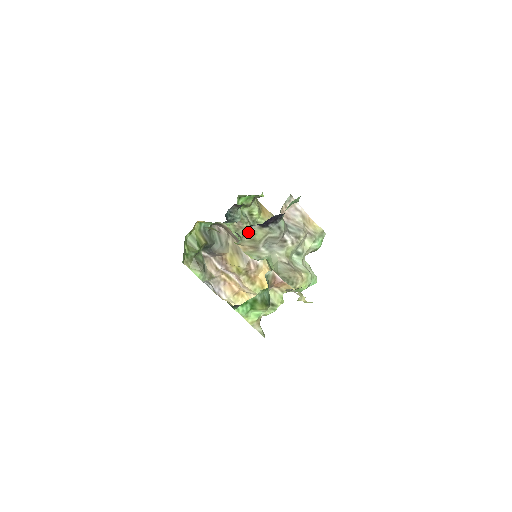
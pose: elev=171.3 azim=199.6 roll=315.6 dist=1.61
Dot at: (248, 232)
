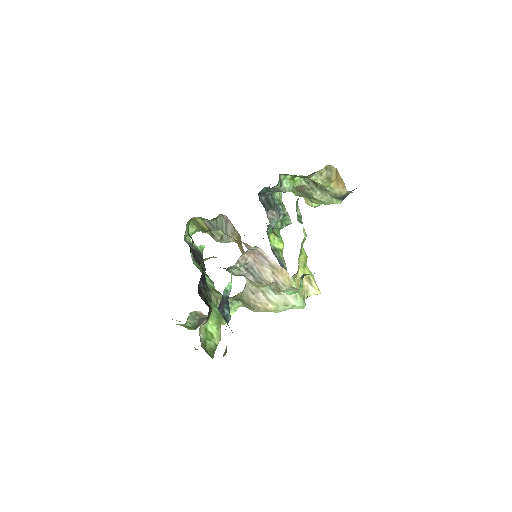
Dot at: occluded
